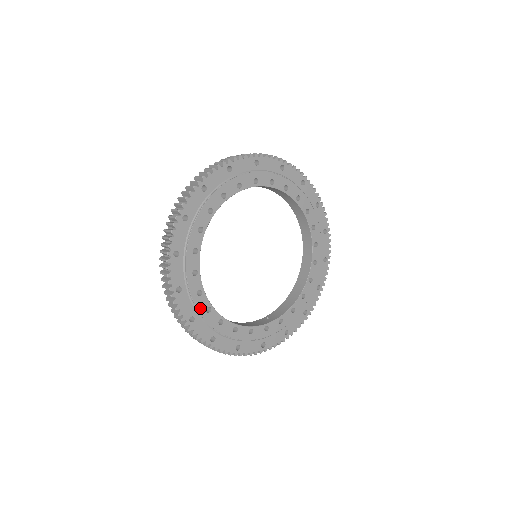
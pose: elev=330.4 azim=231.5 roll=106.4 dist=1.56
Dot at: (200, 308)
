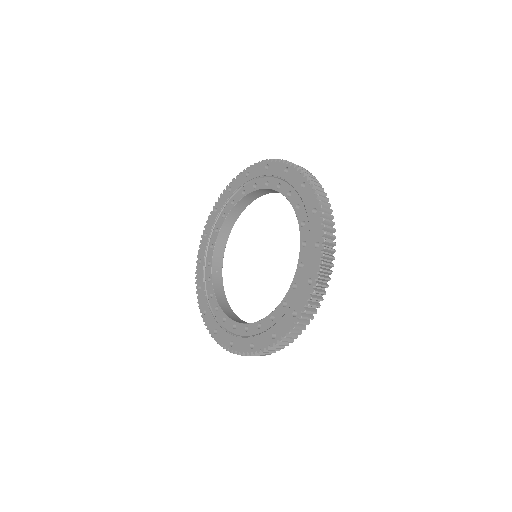
Dot at: occluded
